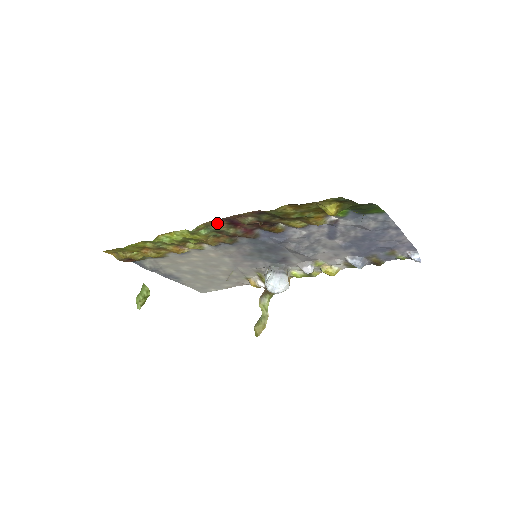
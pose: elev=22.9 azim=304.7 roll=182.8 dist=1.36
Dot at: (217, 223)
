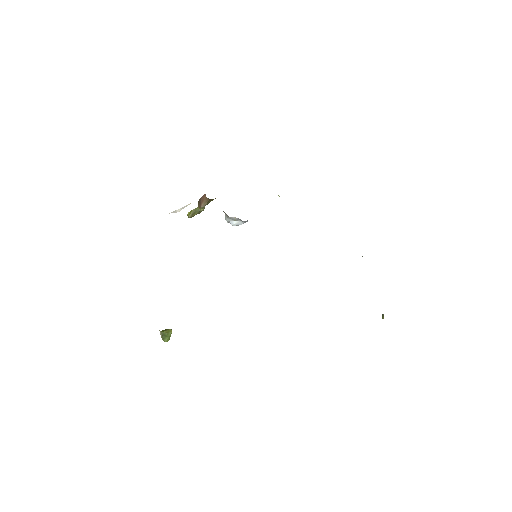
Dot at: occluded
